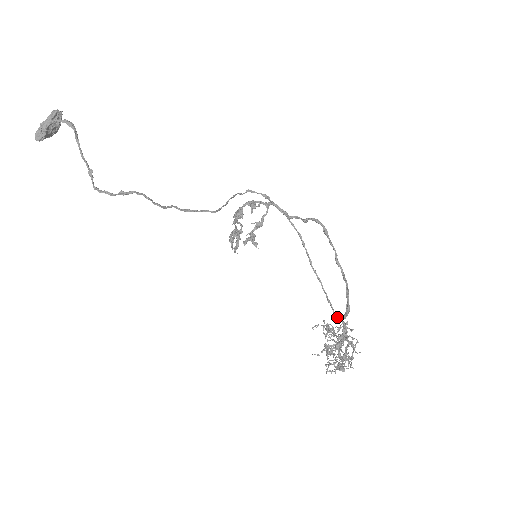
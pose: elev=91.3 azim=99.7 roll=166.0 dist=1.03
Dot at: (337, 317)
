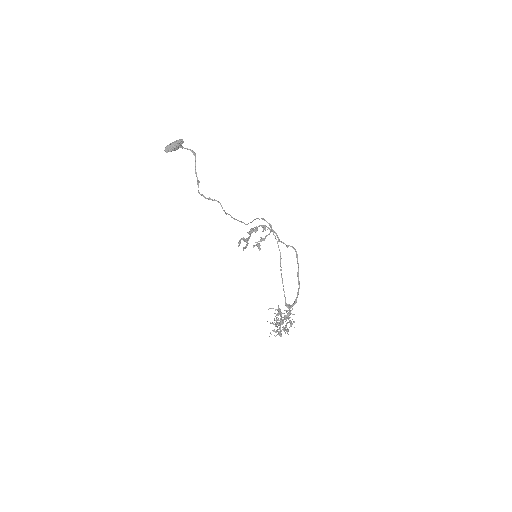
Dot at: (287, 305)
